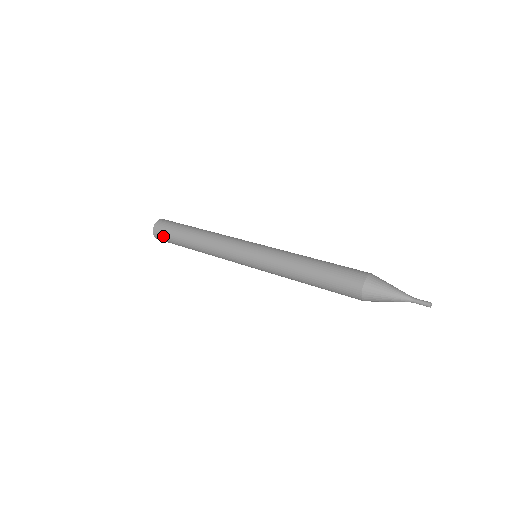
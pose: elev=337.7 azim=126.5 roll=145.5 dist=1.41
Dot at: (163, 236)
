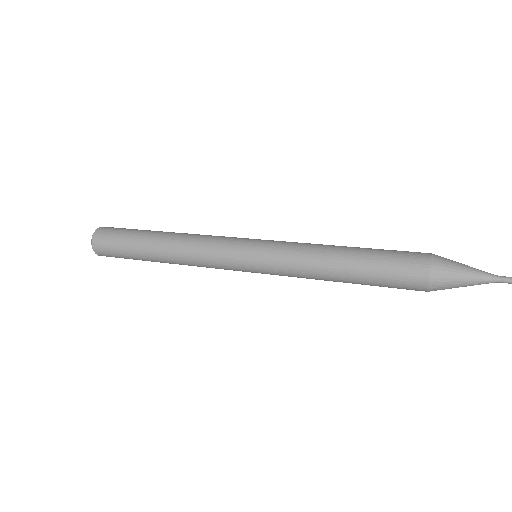
Dot at: (111, 233)
